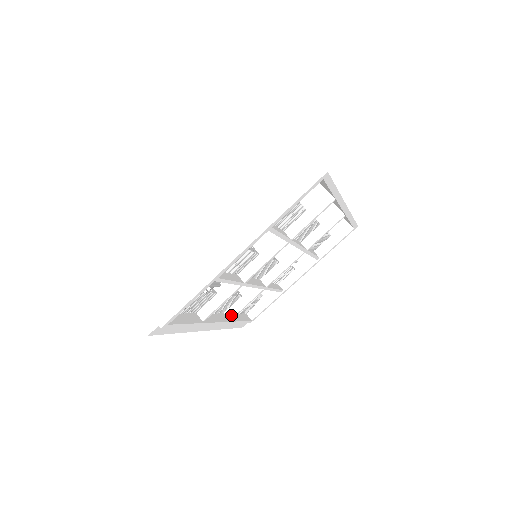
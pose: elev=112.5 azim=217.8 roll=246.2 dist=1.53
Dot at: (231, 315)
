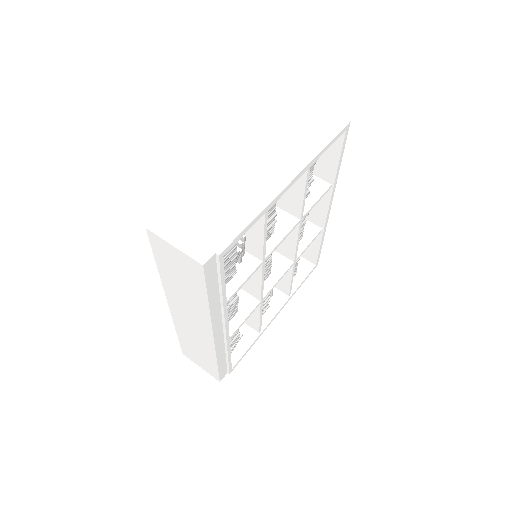
Dot at: (229, 334)
